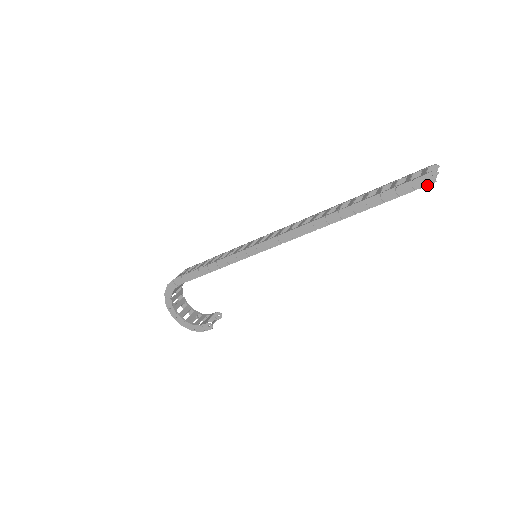
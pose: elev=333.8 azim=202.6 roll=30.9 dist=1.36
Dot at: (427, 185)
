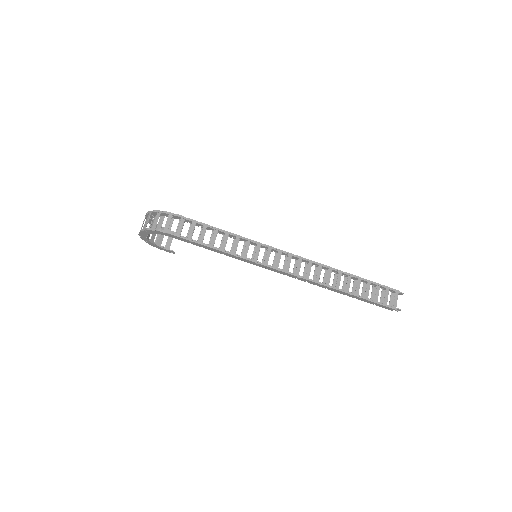
Dot at: (391, 310)
